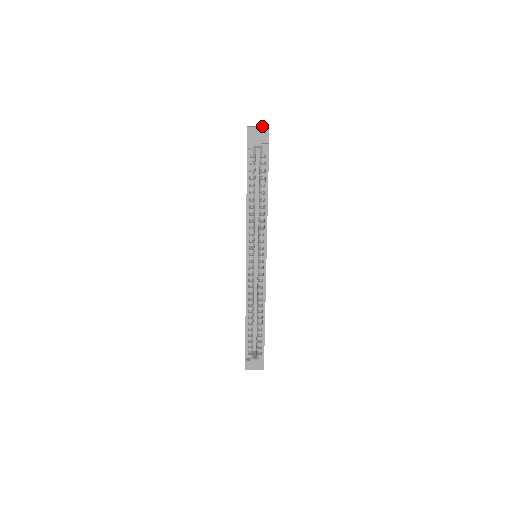
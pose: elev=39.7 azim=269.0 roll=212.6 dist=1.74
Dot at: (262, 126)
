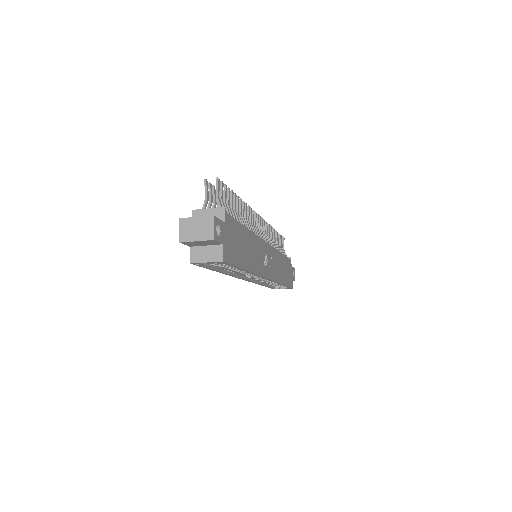
Dot at: (203, 220)
